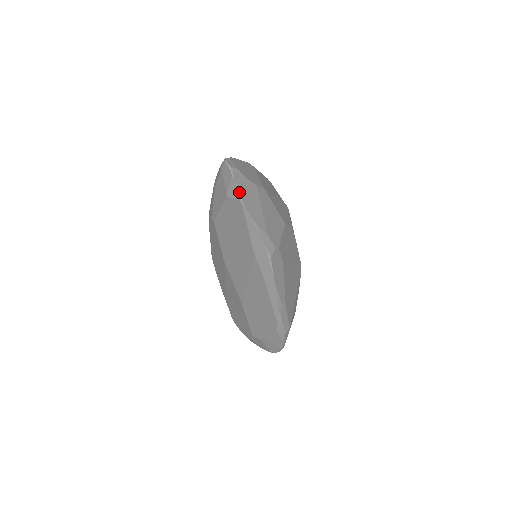
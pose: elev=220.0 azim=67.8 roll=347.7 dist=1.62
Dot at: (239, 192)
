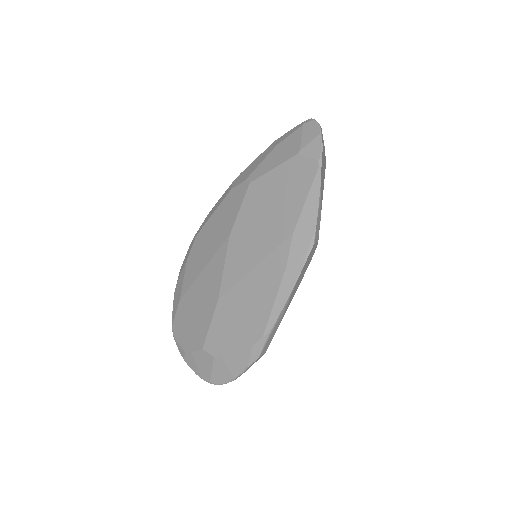
Dot at: (322, 152)
